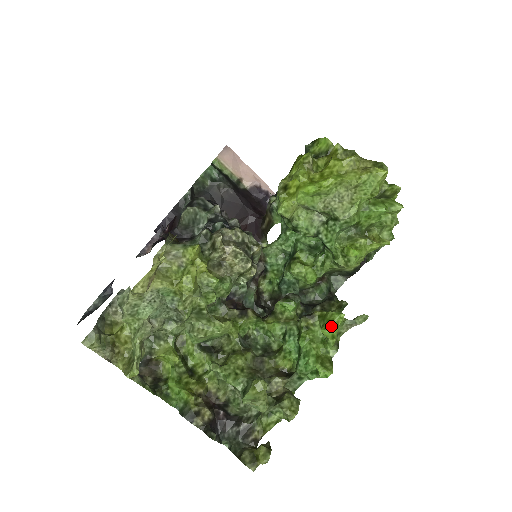
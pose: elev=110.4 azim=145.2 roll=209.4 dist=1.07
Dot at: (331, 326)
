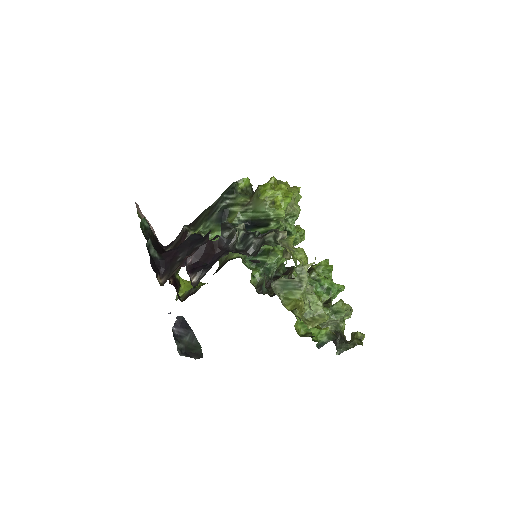
Dot at: (331, 265)
